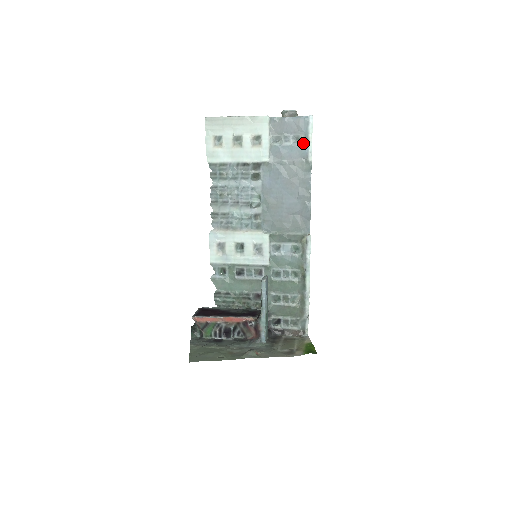
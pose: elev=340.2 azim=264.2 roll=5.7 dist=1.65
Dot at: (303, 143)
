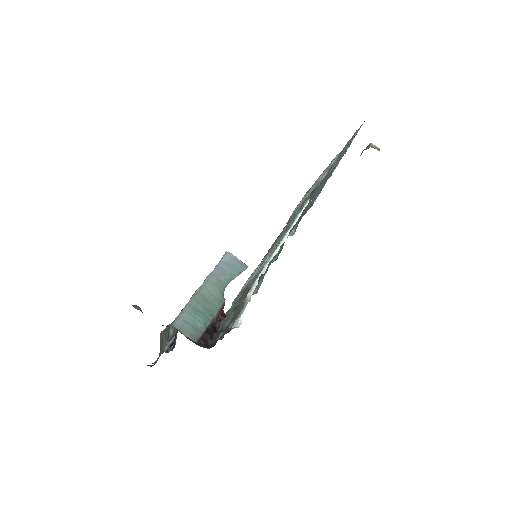
Dot at: occluded
